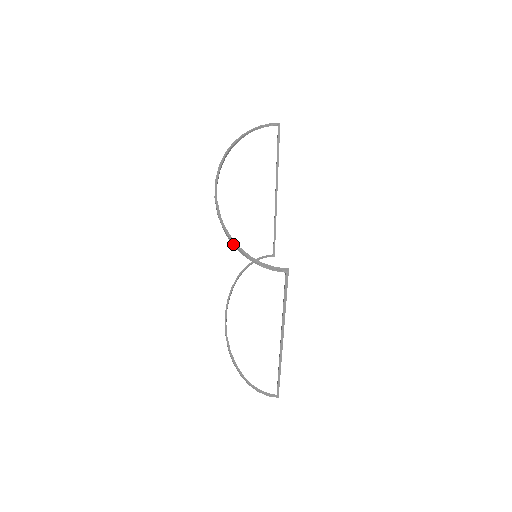
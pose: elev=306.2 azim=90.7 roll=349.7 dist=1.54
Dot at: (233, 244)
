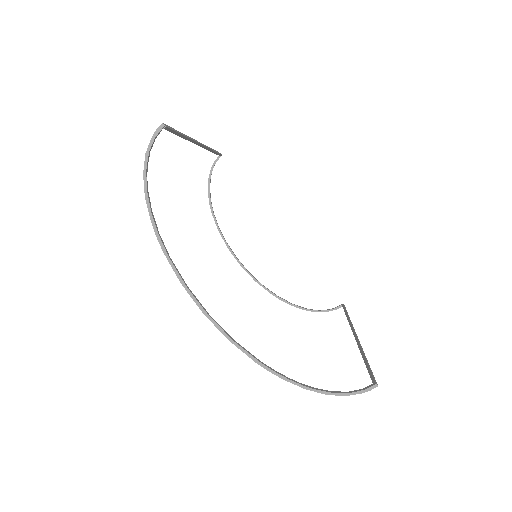
Dot at: (303, 388)
